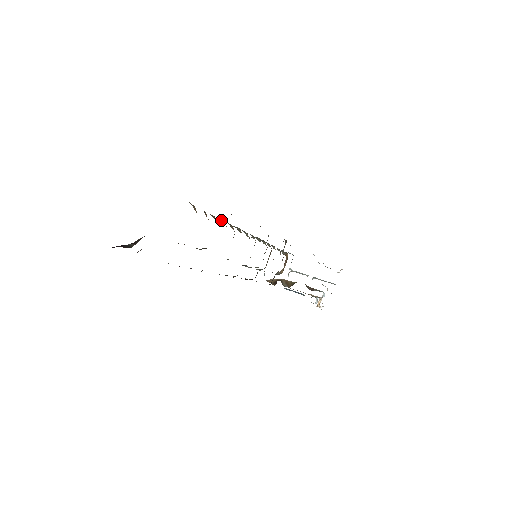
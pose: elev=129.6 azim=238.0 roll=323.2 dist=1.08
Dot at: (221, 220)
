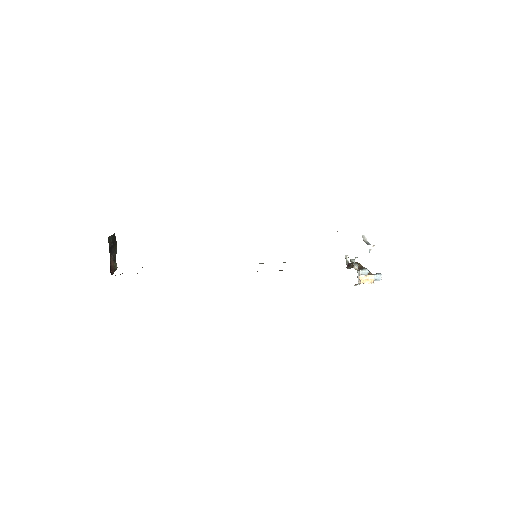
Dot at: occluded
